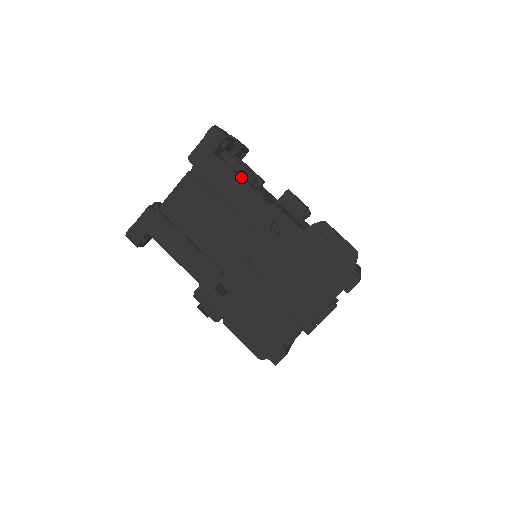
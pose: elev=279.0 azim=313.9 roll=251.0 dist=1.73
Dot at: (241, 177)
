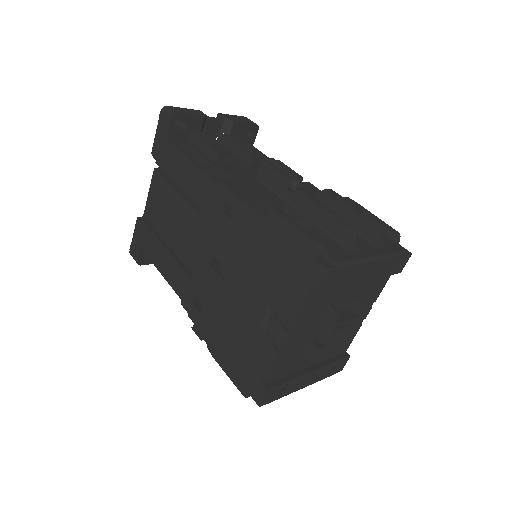
Dot at: (197, 158)
